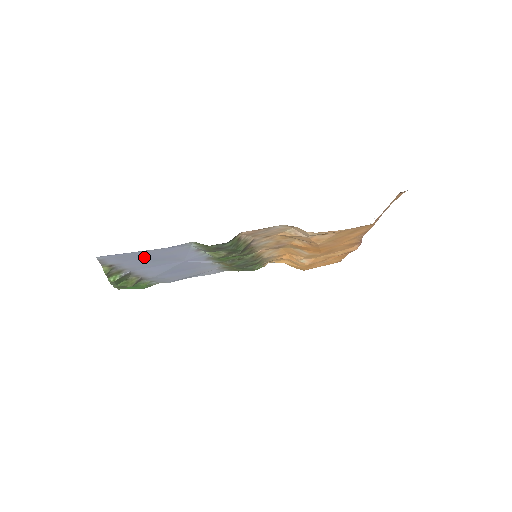
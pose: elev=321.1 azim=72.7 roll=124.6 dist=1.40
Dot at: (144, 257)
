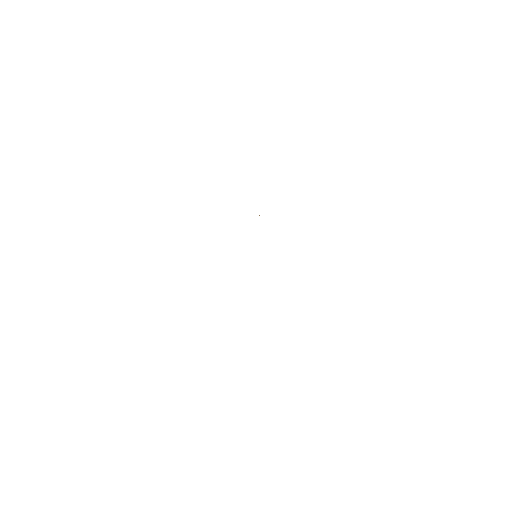
Dot at: occluded
